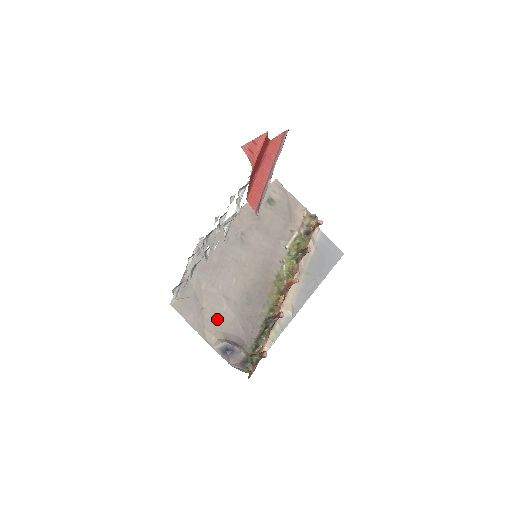
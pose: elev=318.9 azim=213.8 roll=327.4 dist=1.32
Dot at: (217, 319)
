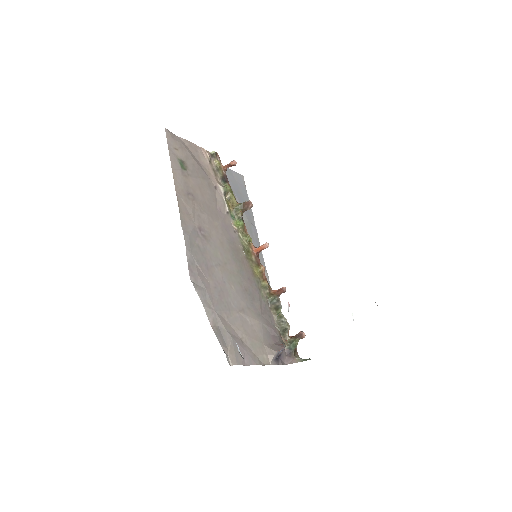
Dot at: (254, 338)
